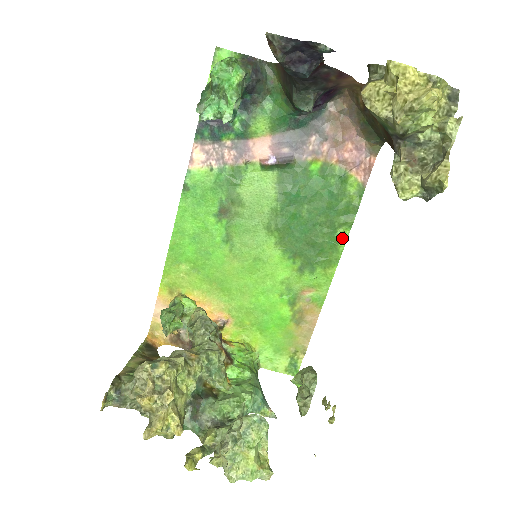
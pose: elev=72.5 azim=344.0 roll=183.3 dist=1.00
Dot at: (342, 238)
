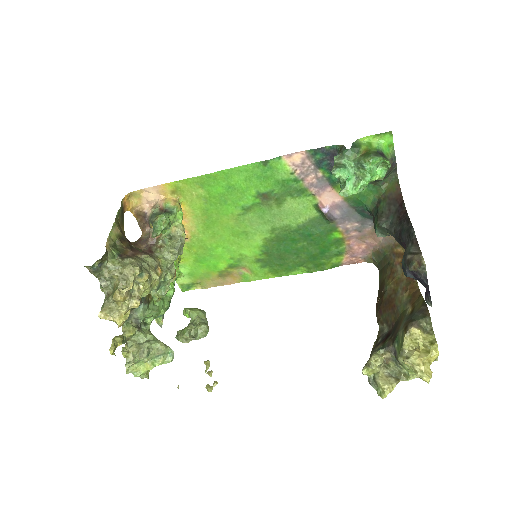
Dot at: (298, 271)
